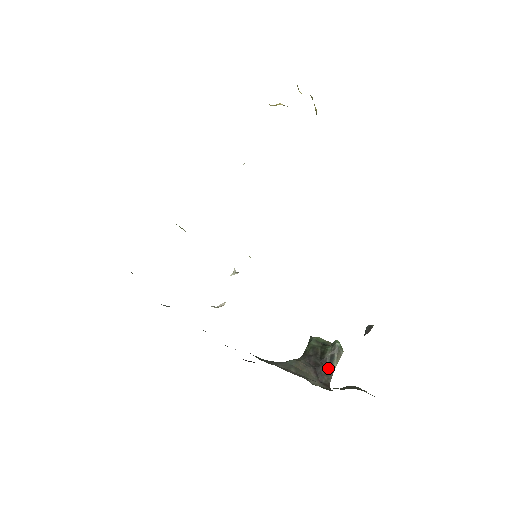
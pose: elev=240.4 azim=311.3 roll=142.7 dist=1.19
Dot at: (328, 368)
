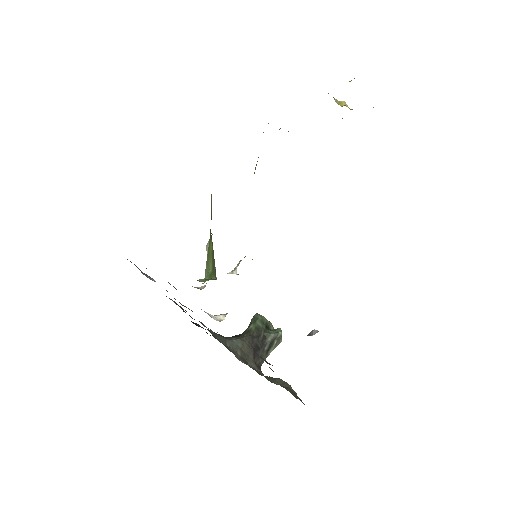
Dot at: (265, 352)
